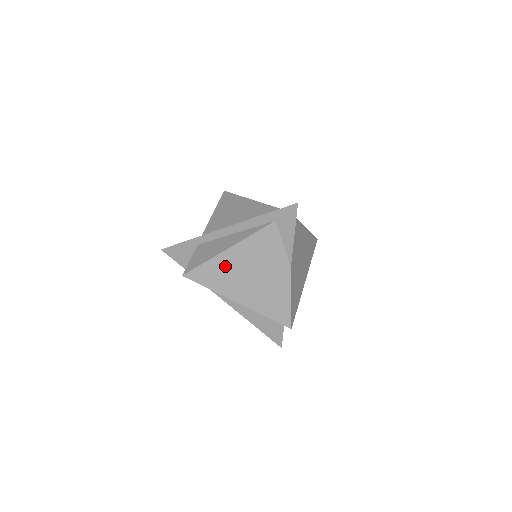
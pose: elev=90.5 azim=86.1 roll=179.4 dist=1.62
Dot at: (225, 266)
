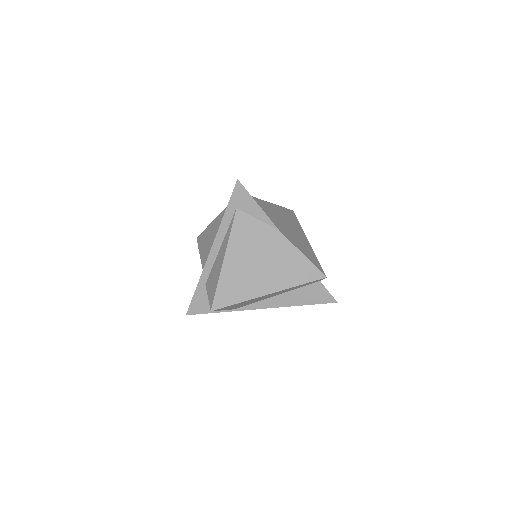
Dot at: (234, 275)
